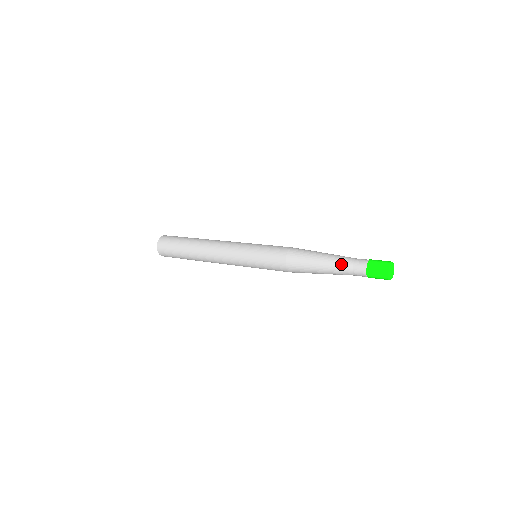
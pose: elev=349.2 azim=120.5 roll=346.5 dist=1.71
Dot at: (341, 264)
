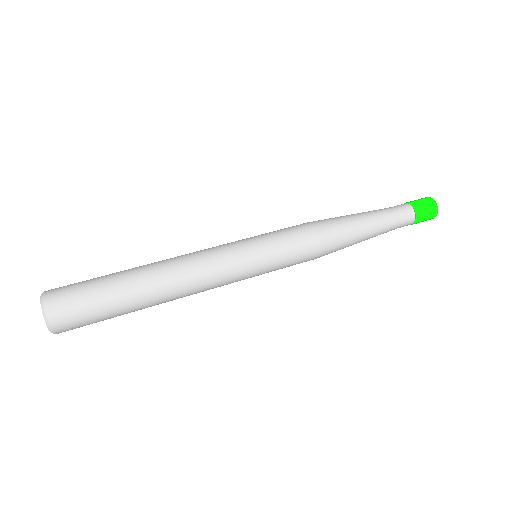
Dot at: occluded
